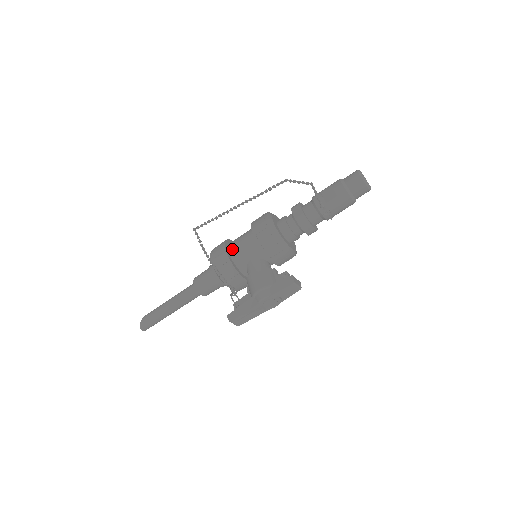
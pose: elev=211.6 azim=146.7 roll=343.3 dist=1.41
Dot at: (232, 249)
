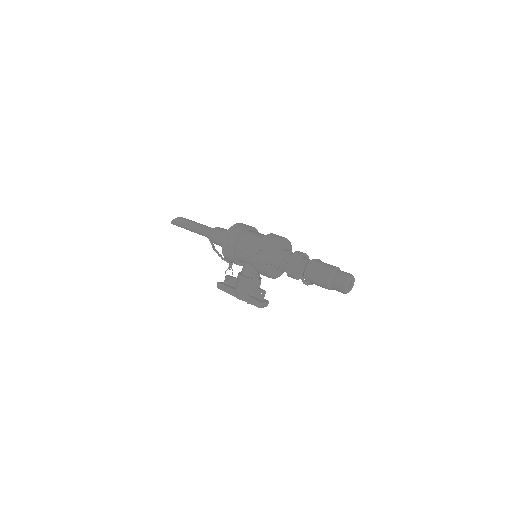
Dot at: (239, 247)
